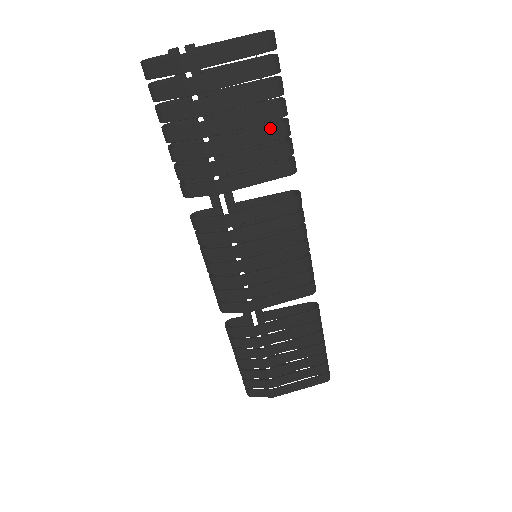
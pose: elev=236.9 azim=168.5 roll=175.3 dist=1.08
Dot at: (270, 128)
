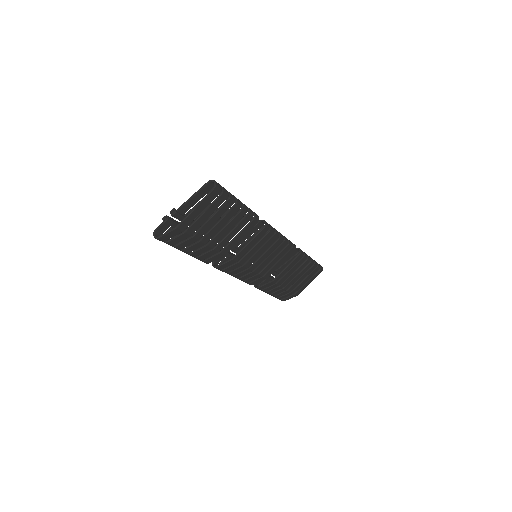
Dot at: (237, 216)
